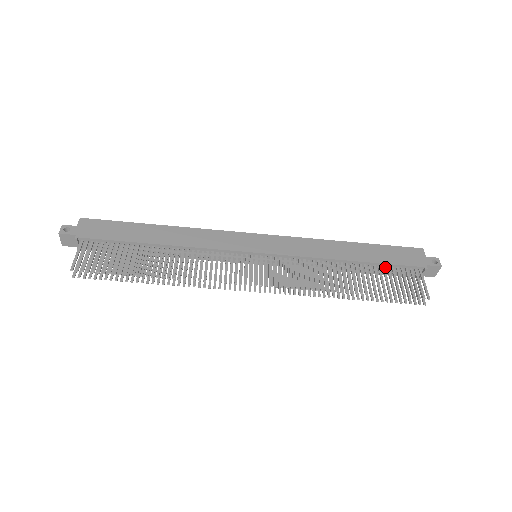
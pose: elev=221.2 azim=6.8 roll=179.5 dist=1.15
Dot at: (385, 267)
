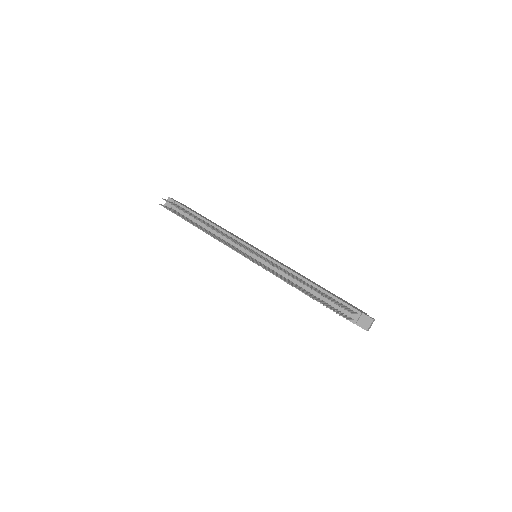
Dot at: occluded
